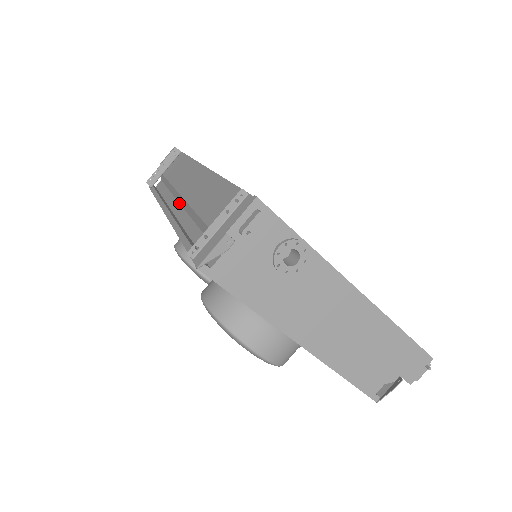
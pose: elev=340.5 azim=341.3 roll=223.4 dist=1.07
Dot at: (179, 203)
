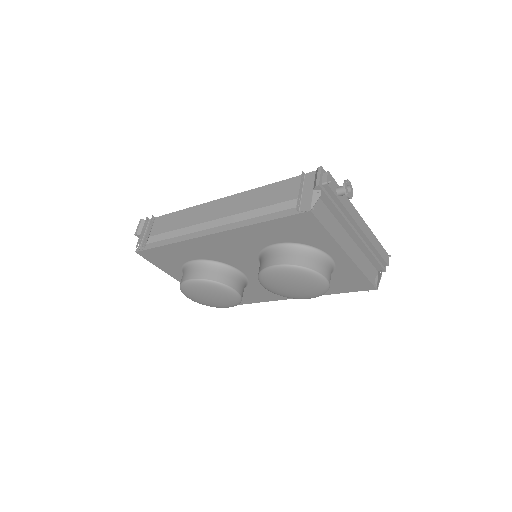
Dot at: (209, 229)
